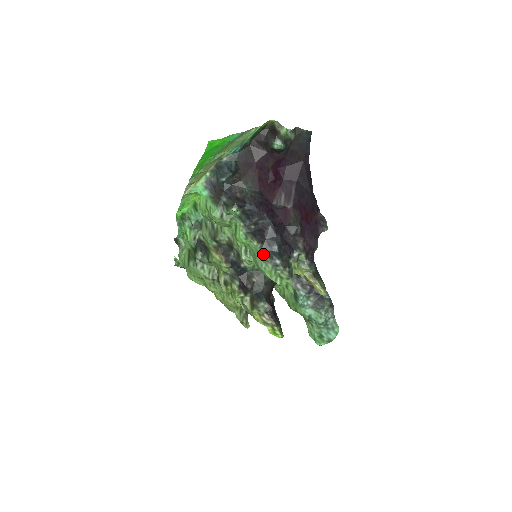
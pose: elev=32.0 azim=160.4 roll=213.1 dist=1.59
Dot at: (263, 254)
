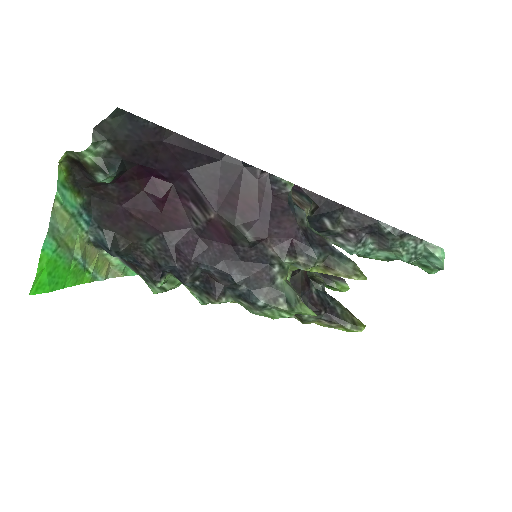
Dot at: (239, 301)
